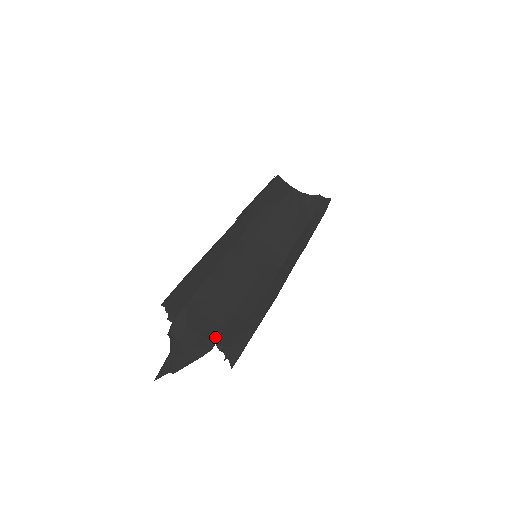
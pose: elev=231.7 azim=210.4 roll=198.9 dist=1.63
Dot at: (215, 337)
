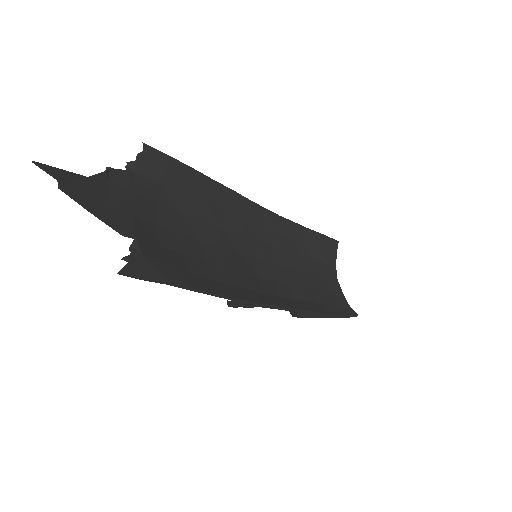
Dot at: (143, 234)
